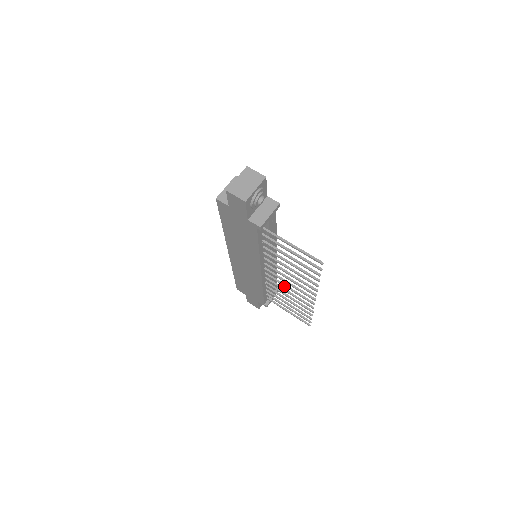
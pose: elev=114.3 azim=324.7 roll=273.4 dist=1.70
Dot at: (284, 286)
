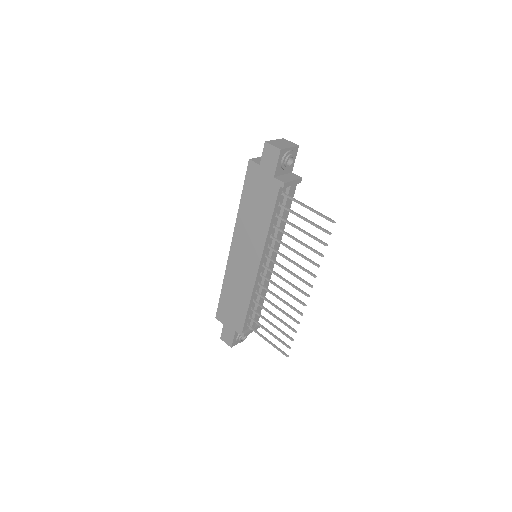
Dot at: (277, 287)
